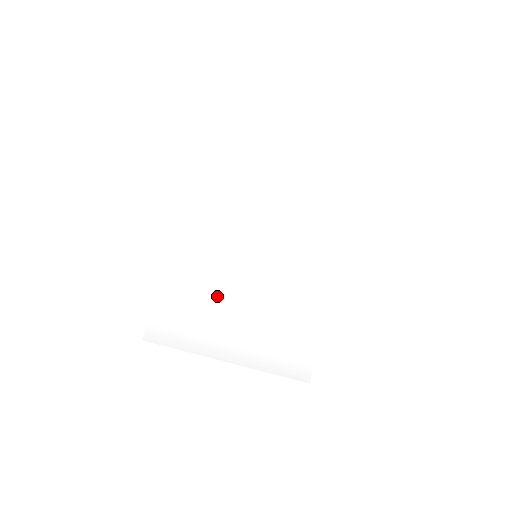
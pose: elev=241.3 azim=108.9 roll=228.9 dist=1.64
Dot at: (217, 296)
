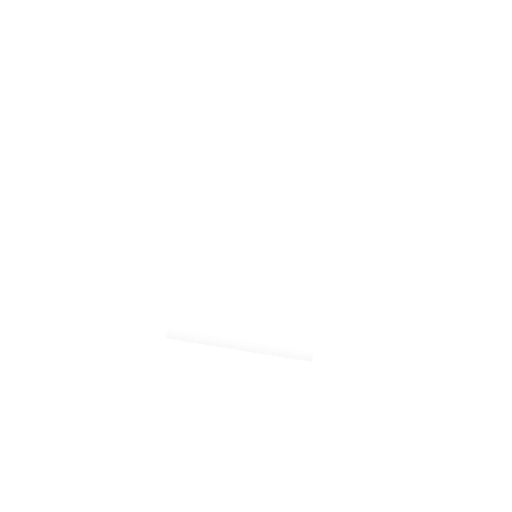
Dot at: (224, 296)
